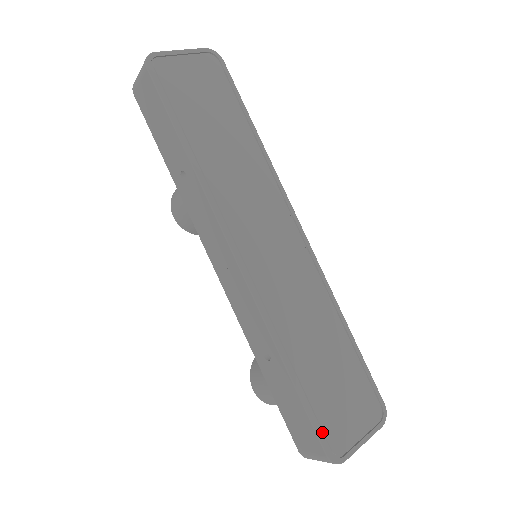
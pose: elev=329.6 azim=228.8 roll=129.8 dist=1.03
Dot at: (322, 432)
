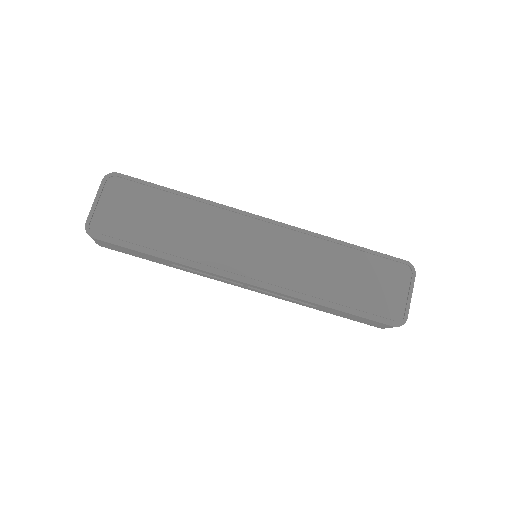
Dot at: (381, 317)
